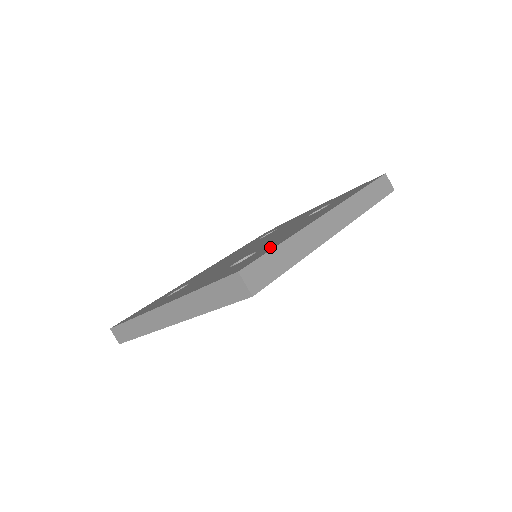
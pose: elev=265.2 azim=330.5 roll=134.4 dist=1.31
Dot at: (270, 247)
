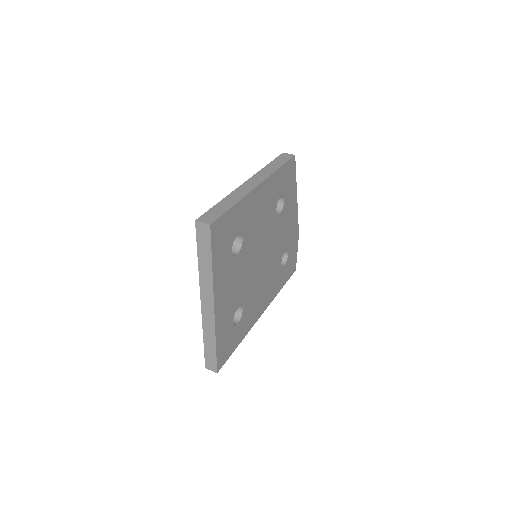
Dot at: occluded
